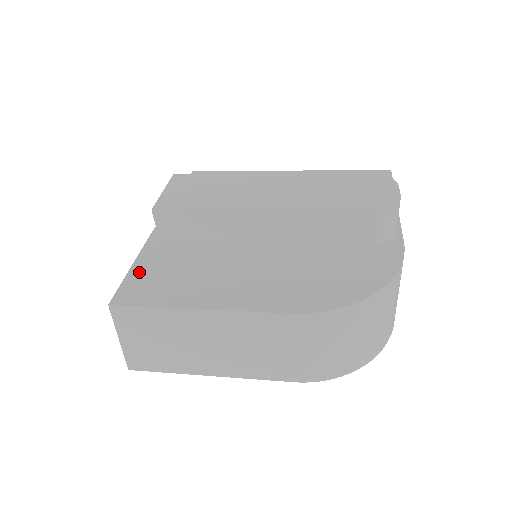
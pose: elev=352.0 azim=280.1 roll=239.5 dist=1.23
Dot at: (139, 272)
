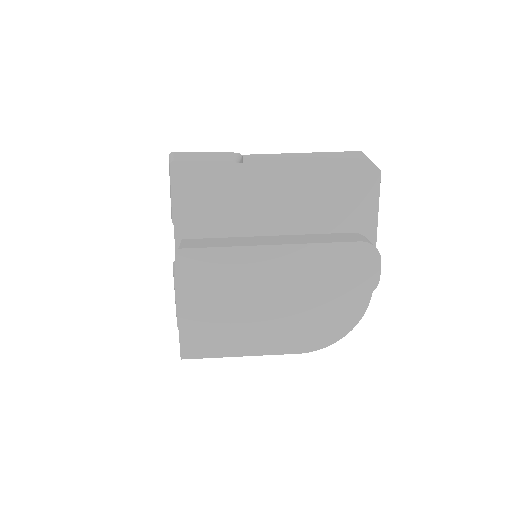
Dot at: (187, 330)
